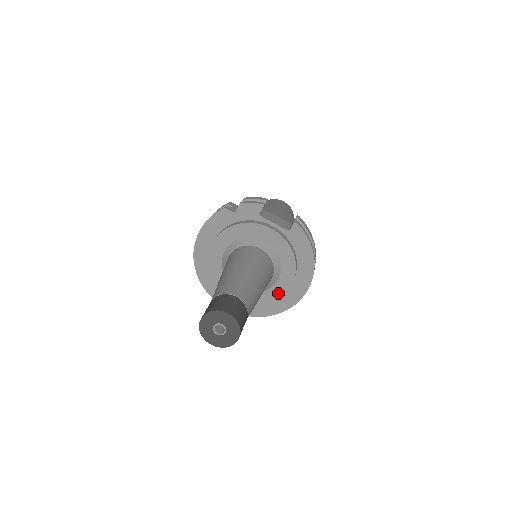
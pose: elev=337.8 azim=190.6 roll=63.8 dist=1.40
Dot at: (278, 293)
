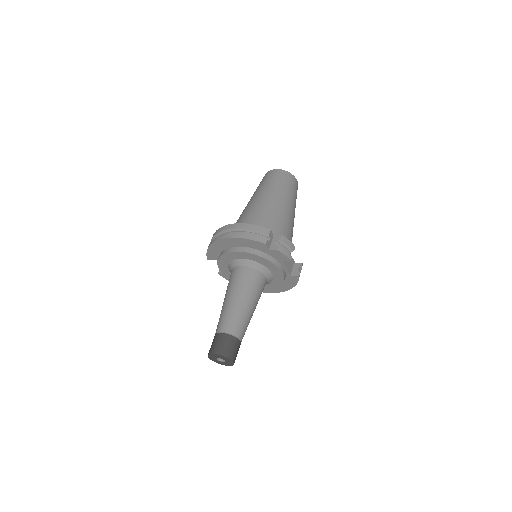
Dot at: occluded
